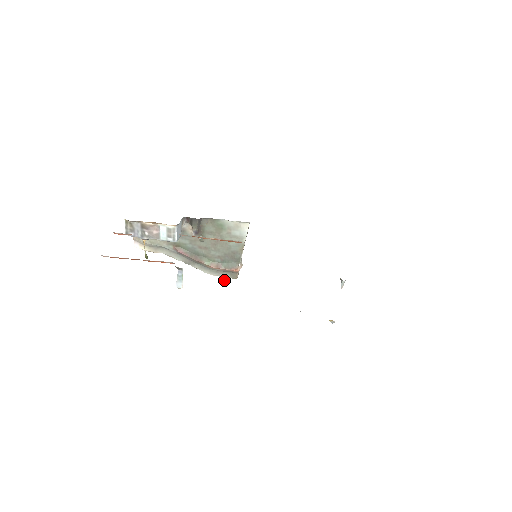
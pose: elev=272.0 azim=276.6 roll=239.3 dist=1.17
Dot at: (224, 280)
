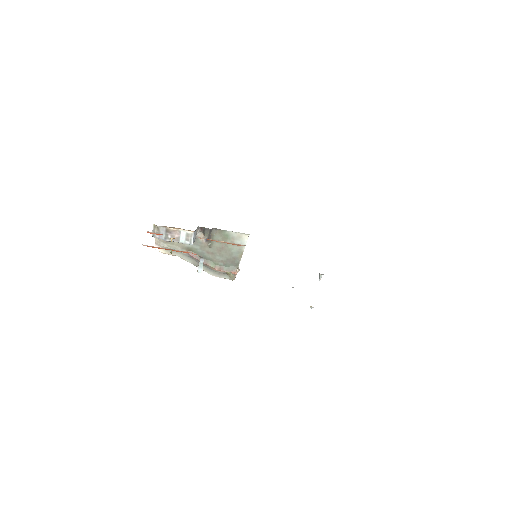
Dot at: (230, 274)
